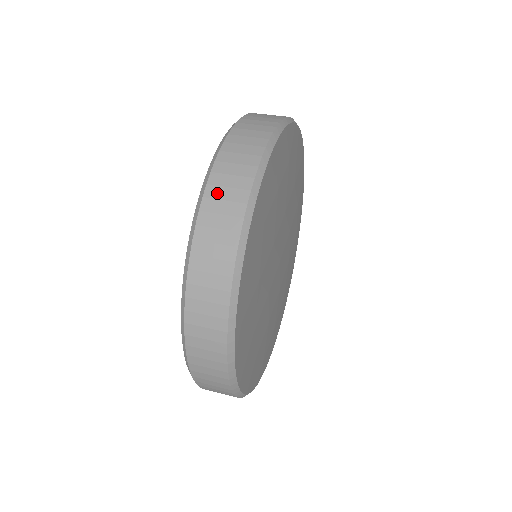
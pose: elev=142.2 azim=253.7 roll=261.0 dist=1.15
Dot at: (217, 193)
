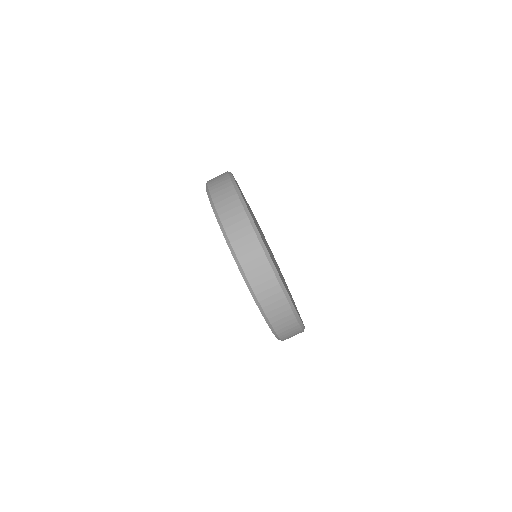
Dot at: occluded
